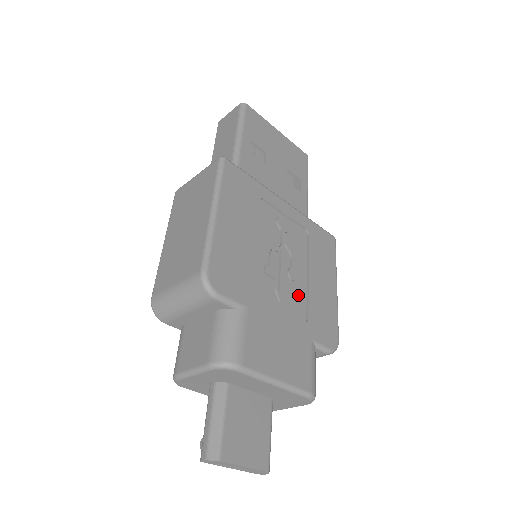
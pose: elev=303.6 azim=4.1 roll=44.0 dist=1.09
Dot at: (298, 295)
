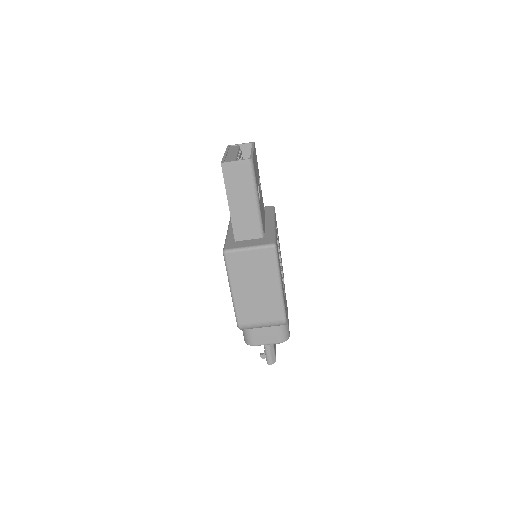
Dot at: occluded
